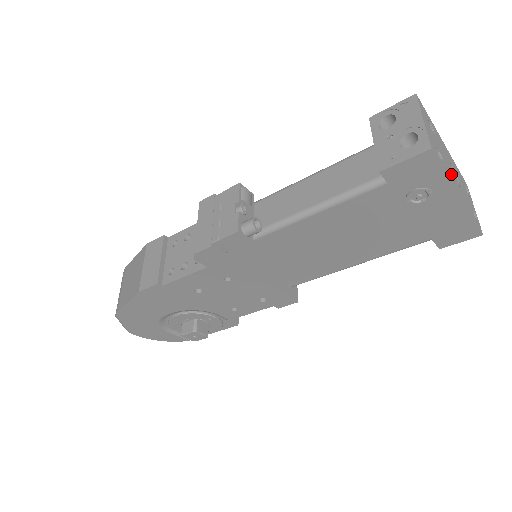
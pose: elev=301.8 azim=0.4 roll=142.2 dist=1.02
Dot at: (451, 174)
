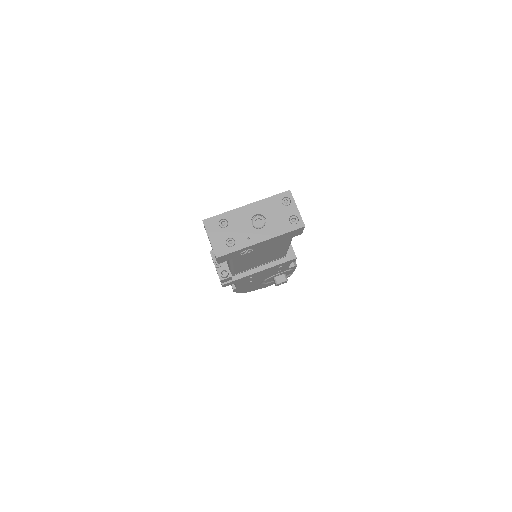
Dot at: (249, 235)
